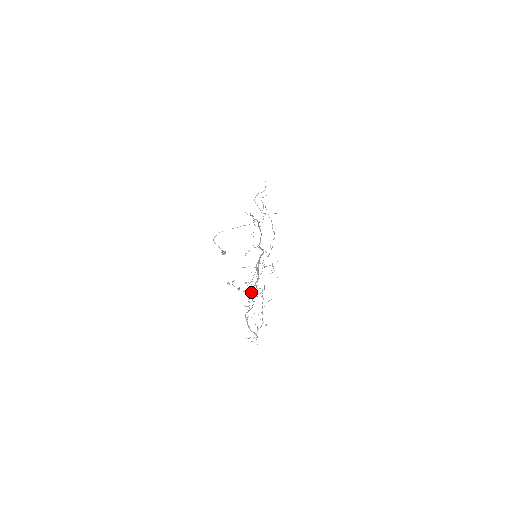
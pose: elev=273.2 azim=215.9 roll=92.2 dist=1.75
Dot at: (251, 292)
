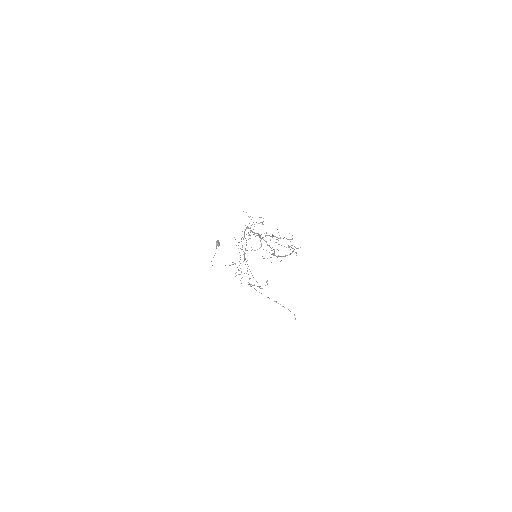
Dot at: occluded
